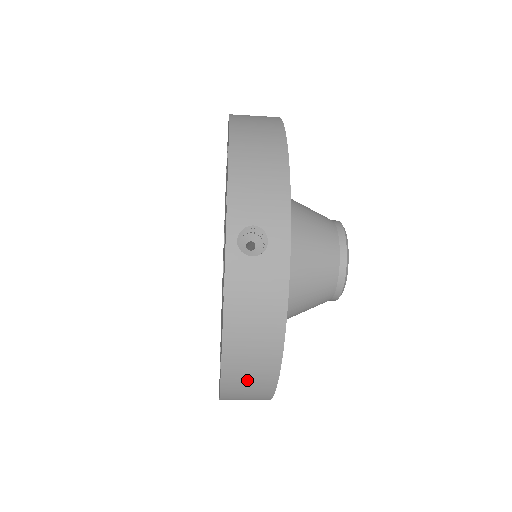
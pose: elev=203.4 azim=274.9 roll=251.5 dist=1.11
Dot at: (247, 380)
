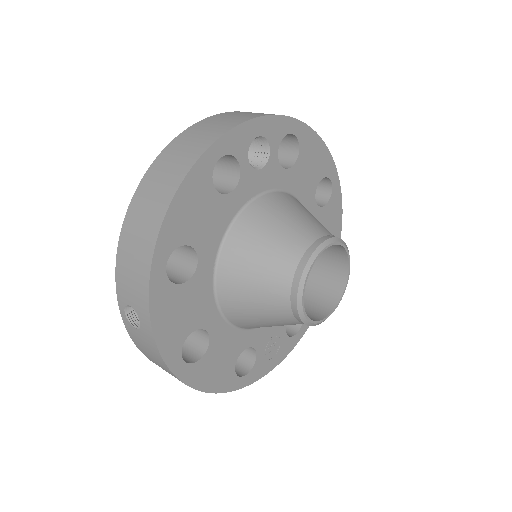
Dot at: occluded
